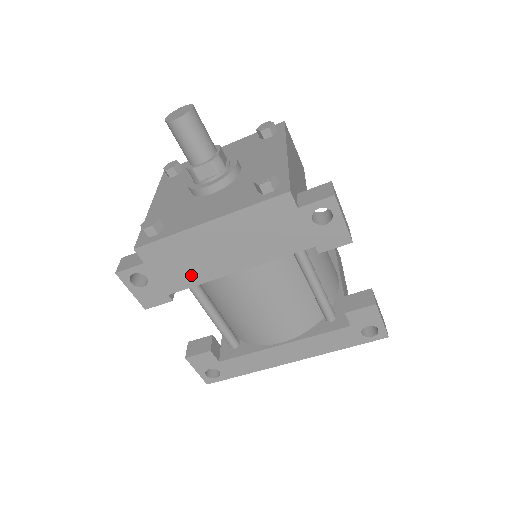
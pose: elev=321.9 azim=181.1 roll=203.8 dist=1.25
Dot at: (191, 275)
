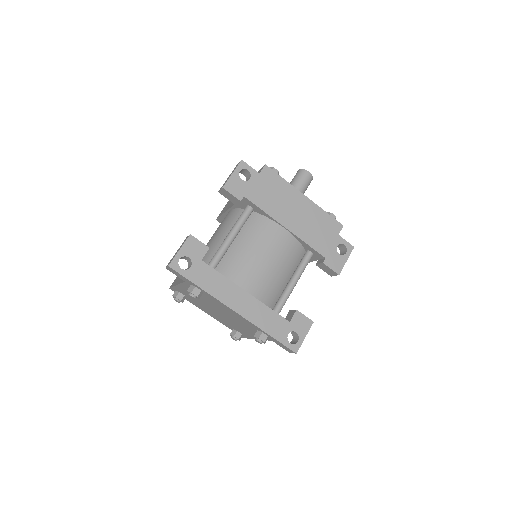
Dot at: (267, 203)
